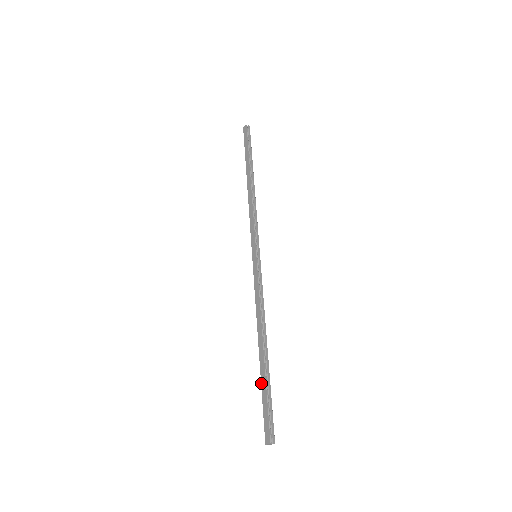
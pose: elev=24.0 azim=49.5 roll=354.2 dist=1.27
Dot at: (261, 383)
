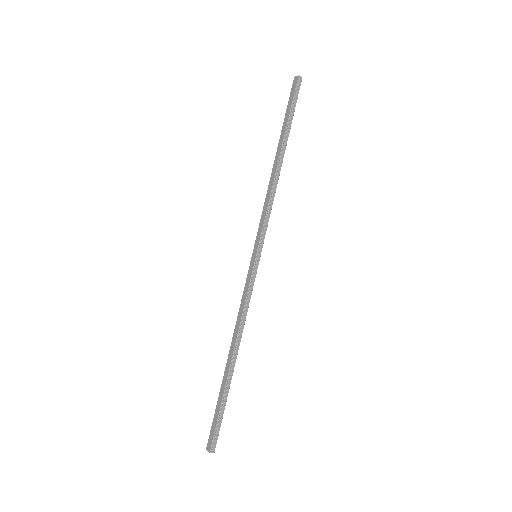
Dot at: (219, 393)
